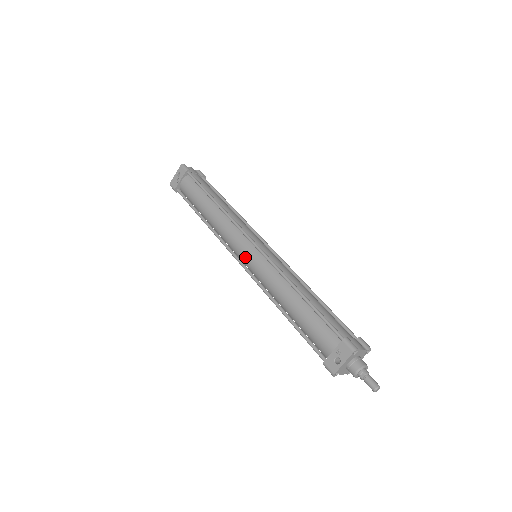
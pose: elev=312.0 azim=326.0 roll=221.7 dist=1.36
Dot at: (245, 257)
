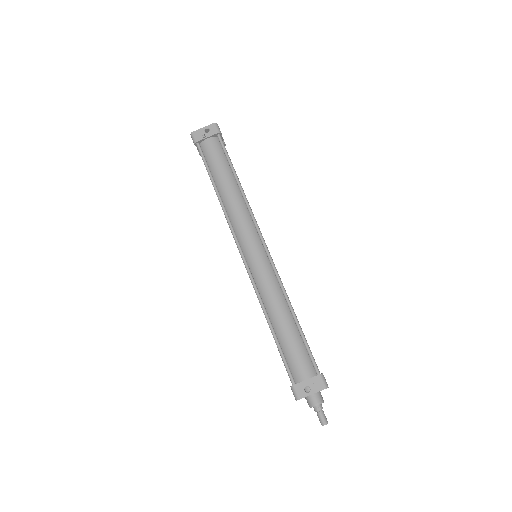
Dot at: (251, 254)
